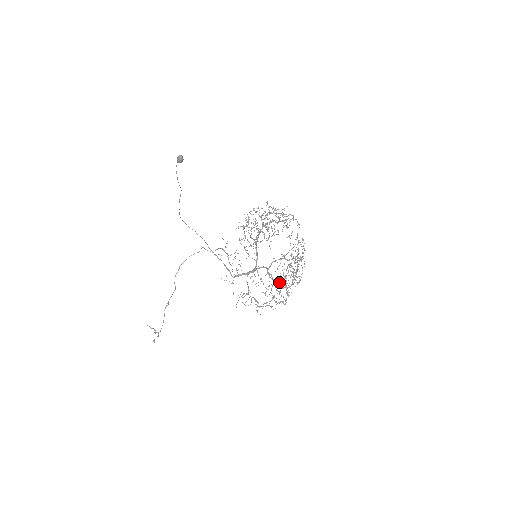
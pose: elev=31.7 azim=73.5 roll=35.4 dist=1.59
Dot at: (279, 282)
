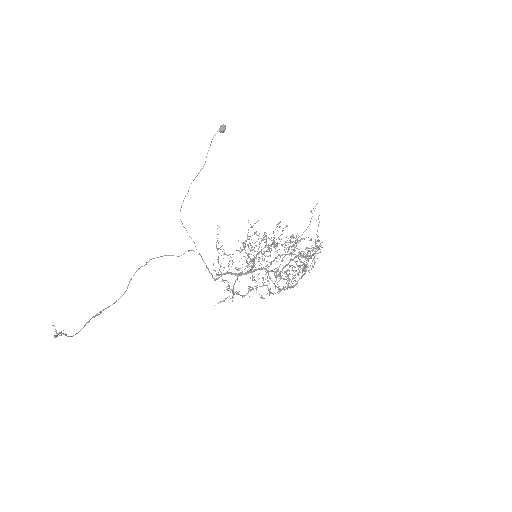
Dot at: (286, 264)
